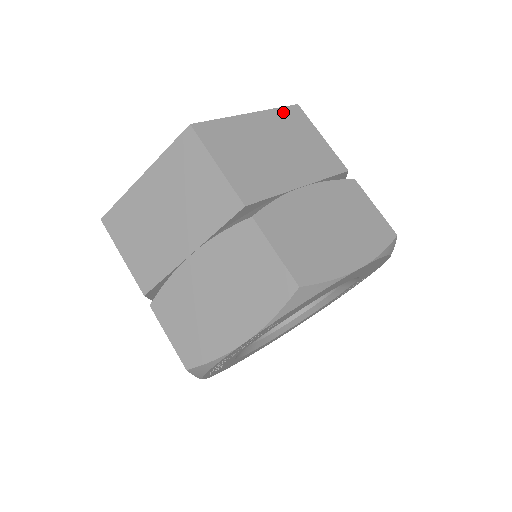
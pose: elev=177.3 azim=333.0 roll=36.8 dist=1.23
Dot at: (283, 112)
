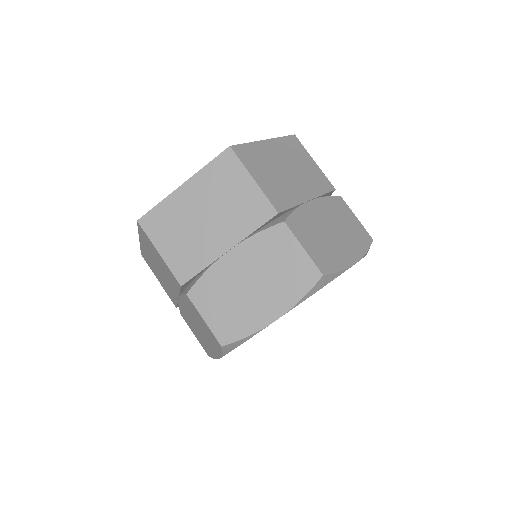
Dot at: (214, 166)
